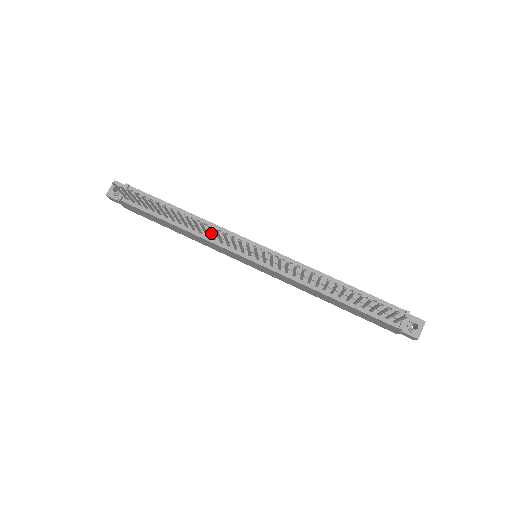
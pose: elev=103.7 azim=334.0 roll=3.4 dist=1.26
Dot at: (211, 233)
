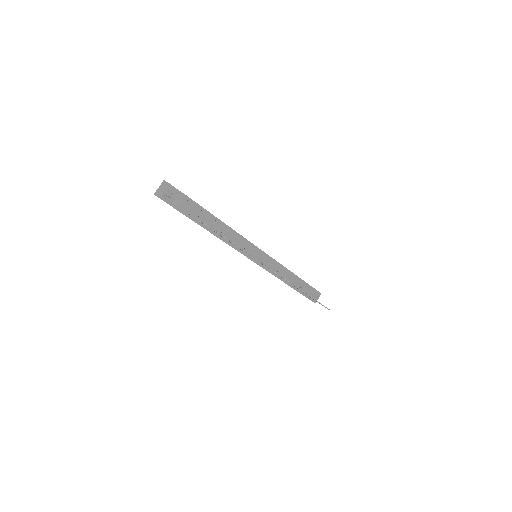
Dot at: occluded
